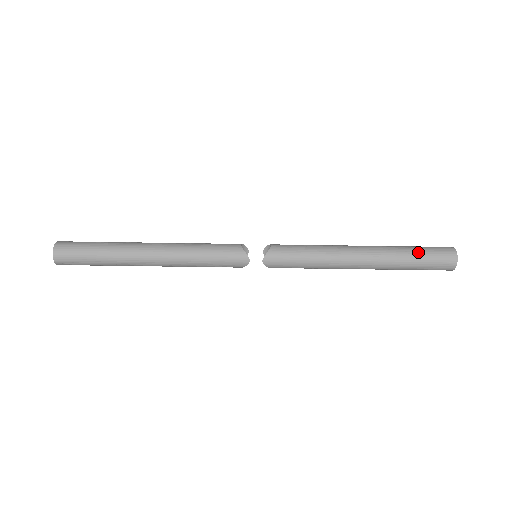
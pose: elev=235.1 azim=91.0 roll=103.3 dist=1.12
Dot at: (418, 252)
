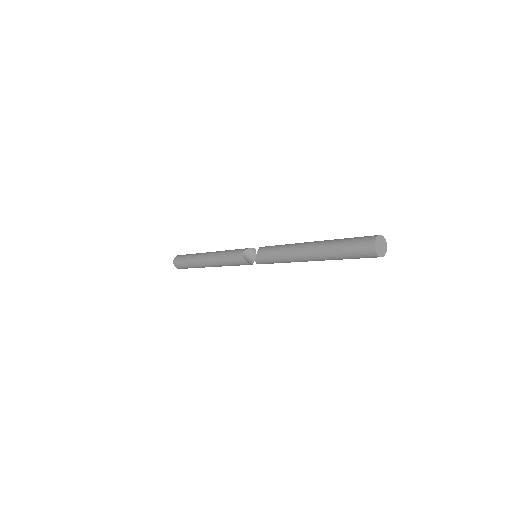
Dot at: (344, 250)
